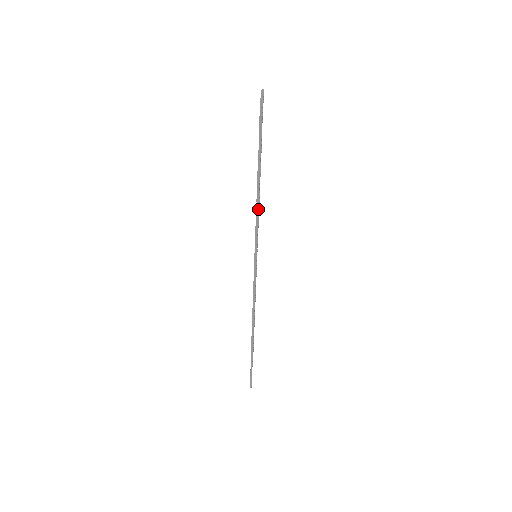
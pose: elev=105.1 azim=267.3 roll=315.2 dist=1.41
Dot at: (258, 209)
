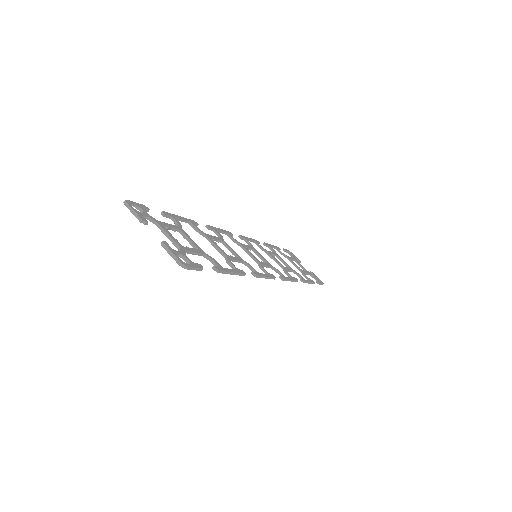
Dot at: (239, 261)
